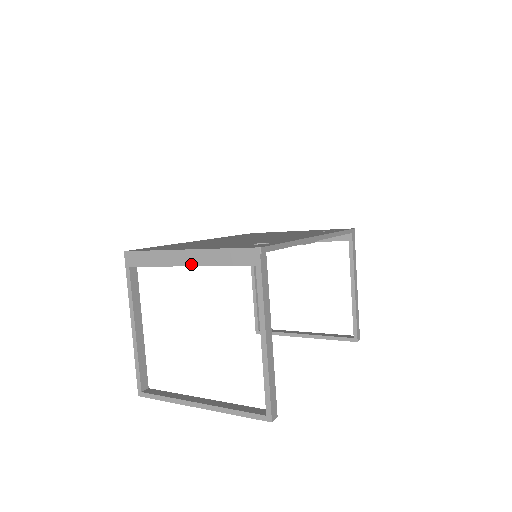
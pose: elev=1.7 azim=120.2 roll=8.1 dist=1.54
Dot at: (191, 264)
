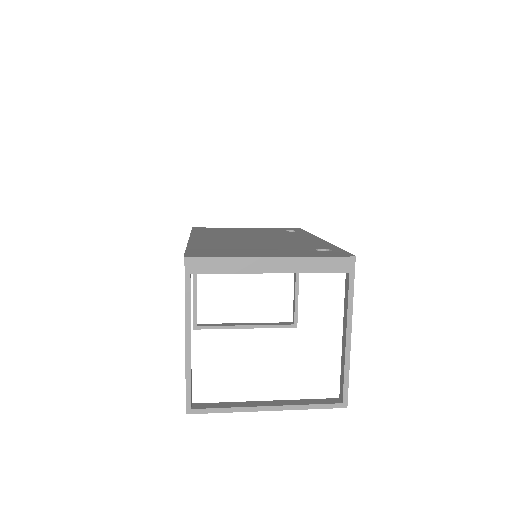
Dot at: (278, 271)
